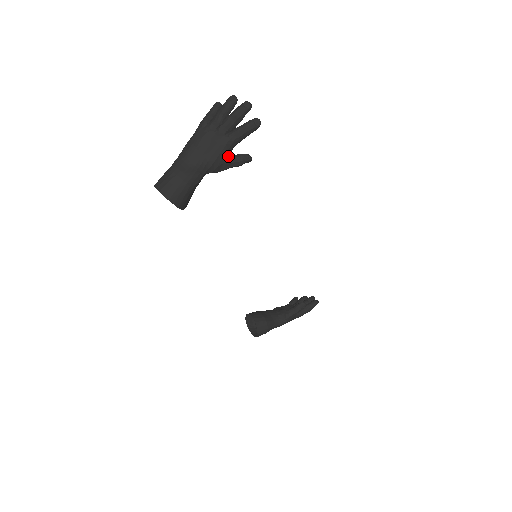
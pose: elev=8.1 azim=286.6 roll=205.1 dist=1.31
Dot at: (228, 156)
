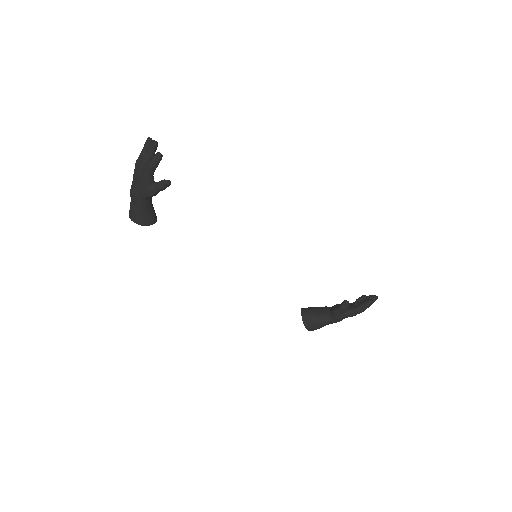
Dot at: (150, 184)
